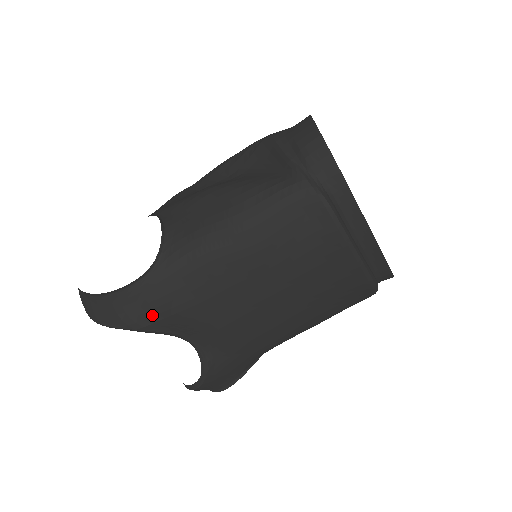
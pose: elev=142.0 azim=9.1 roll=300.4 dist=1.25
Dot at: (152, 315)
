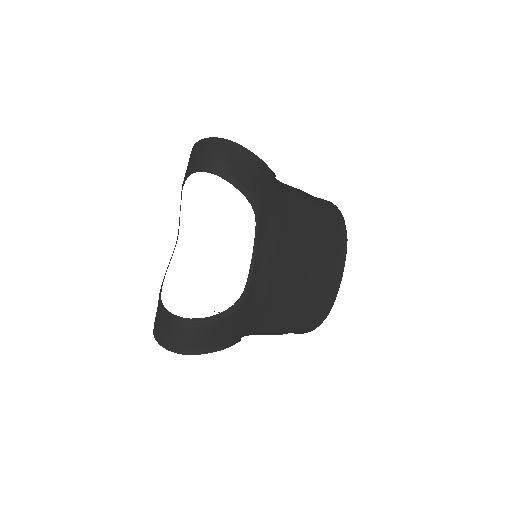
Dot at: (267, 203)
